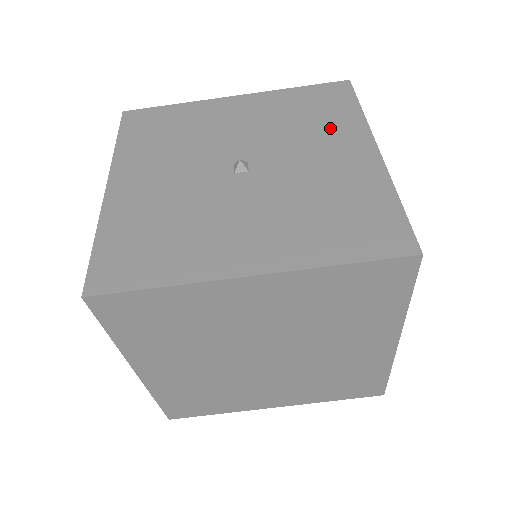
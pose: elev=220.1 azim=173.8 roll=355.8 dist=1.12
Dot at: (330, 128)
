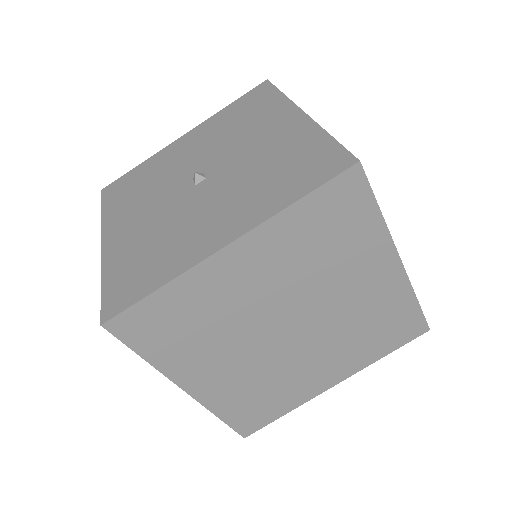
Dot at: (261, 118)
